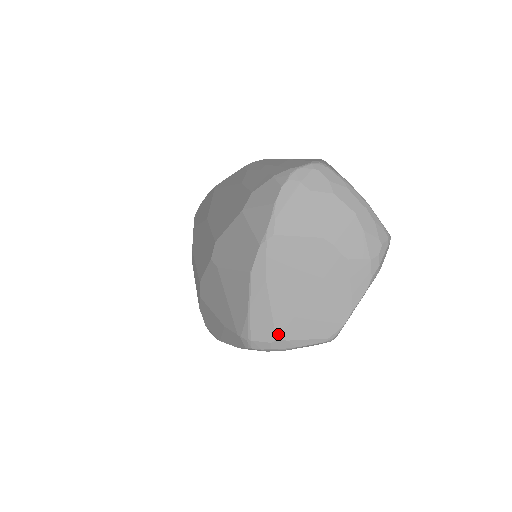
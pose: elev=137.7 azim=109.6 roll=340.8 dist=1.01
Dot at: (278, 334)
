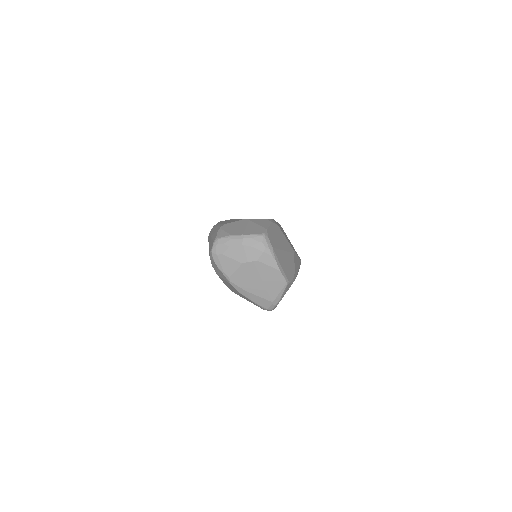
Dot at: (270, 300)
